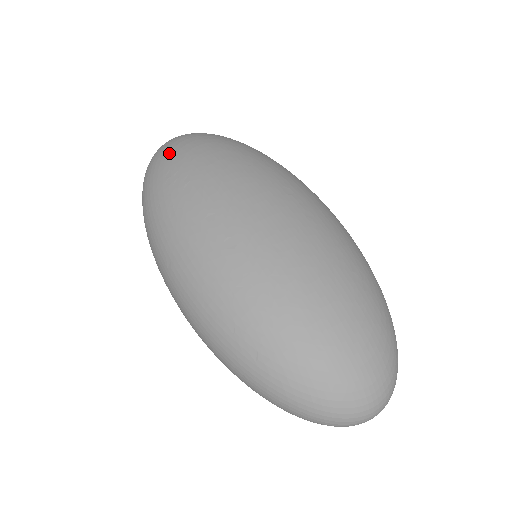
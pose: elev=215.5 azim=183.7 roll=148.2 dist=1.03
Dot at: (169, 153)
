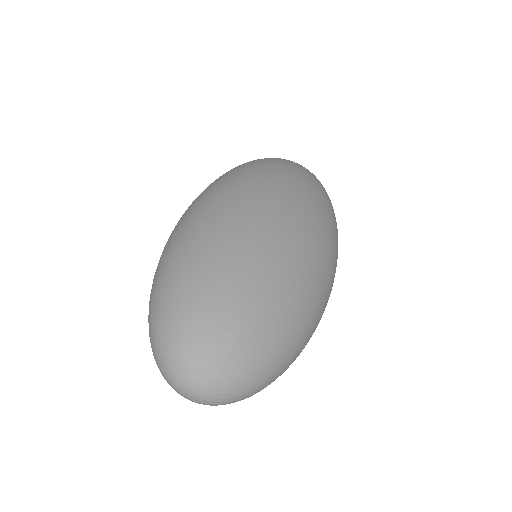
Dot at: (280, 159)
